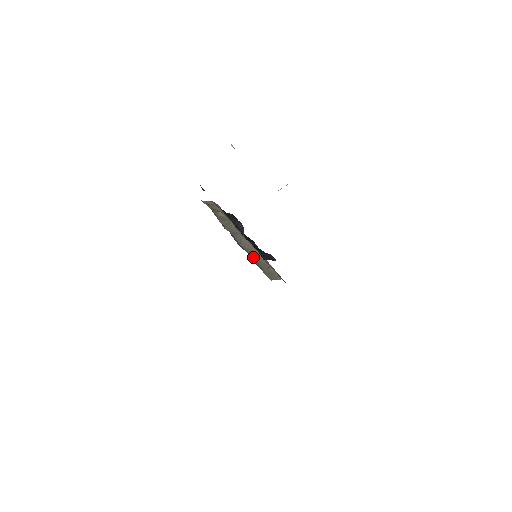
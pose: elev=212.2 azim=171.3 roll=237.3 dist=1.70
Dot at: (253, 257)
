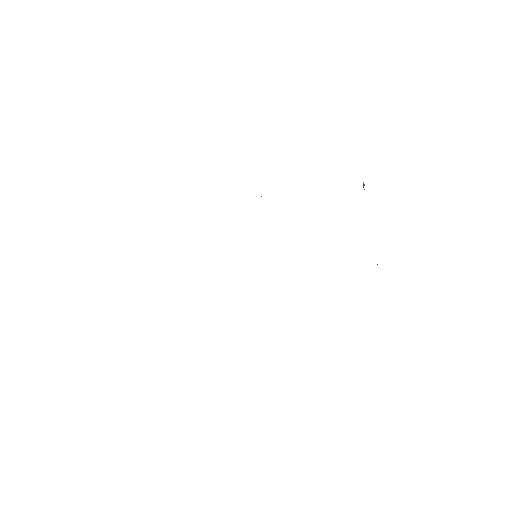
Dot at: occluded
